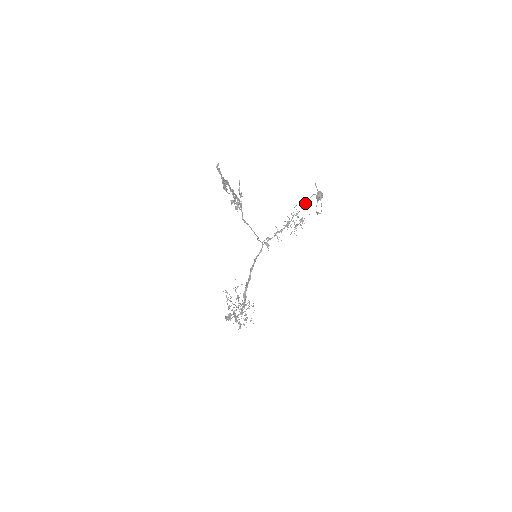
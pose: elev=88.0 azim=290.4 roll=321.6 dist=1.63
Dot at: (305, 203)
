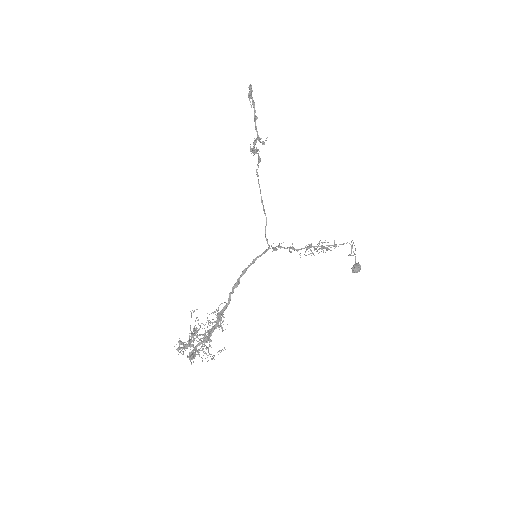
Dot at: (336, 244)
